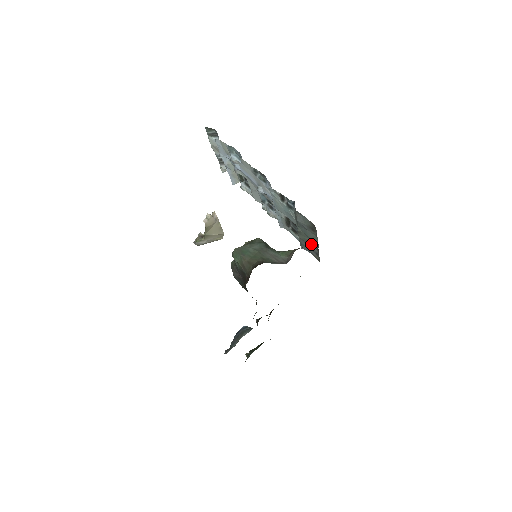
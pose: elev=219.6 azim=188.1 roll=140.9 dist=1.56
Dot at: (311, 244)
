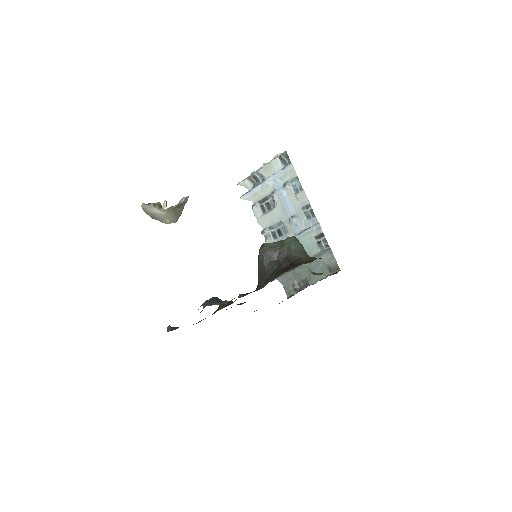
Dot at: (301, 280)
